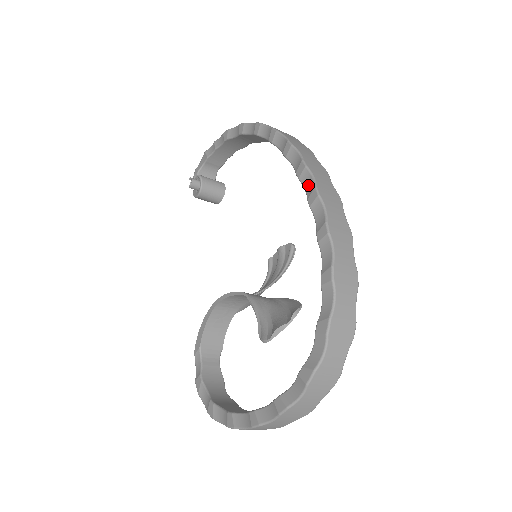
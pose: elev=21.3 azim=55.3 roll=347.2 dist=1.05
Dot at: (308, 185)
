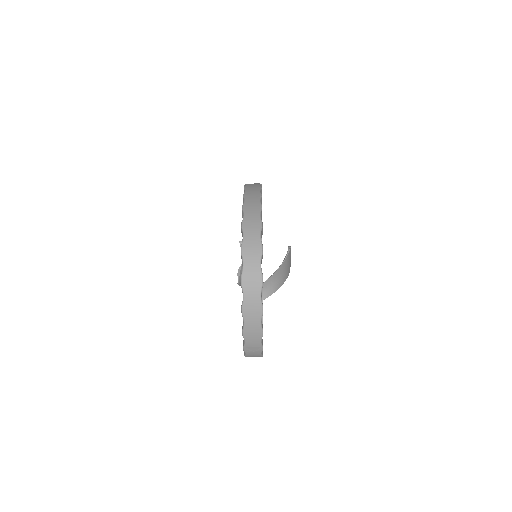
Dot at: occluded
